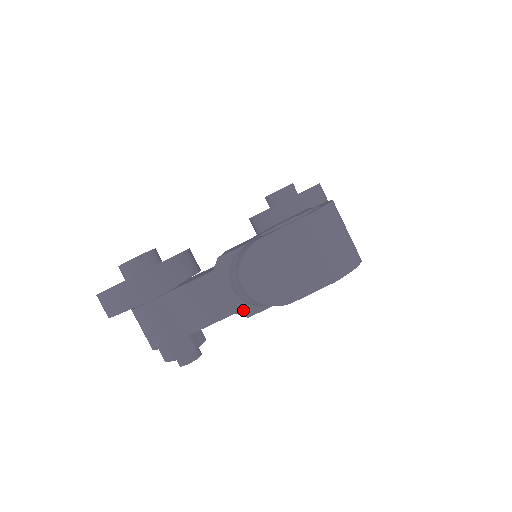
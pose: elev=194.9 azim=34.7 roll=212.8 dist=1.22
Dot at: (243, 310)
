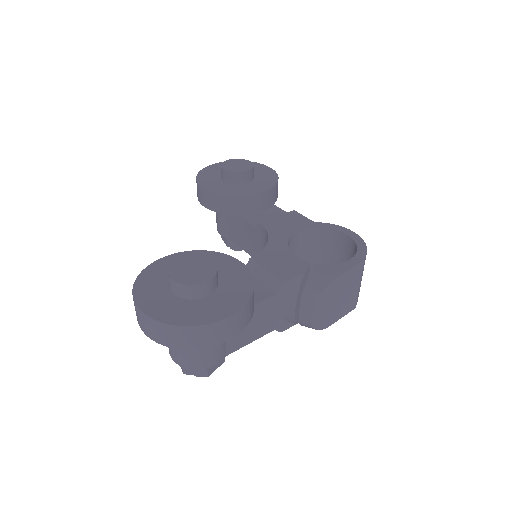
Dot at: (281, 327)
